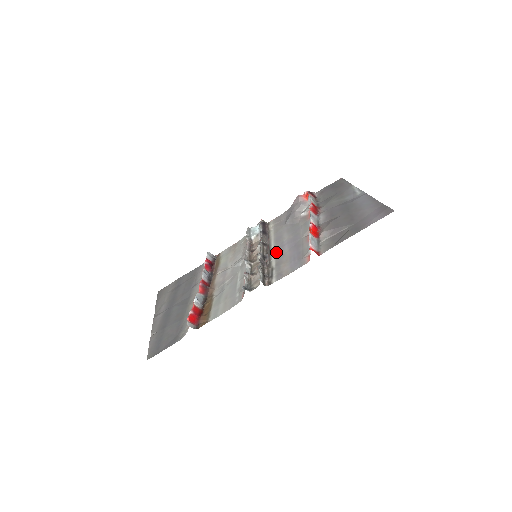
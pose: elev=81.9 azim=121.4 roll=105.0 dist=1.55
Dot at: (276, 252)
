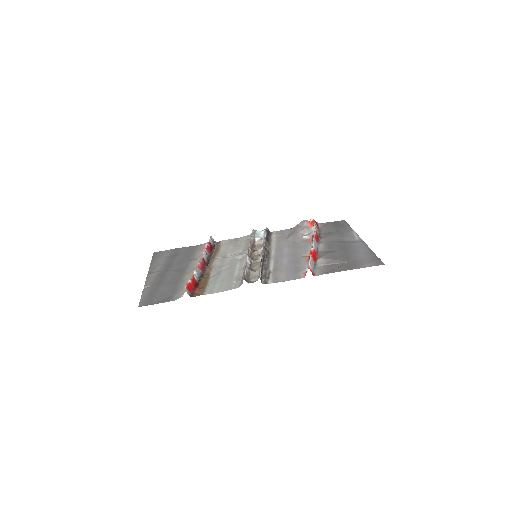
Dot at: (275, 259)
